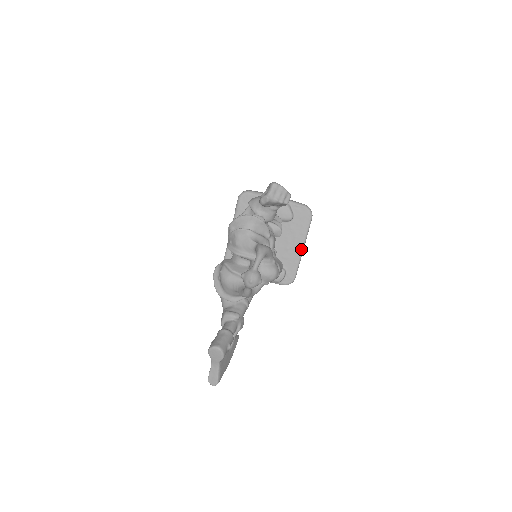
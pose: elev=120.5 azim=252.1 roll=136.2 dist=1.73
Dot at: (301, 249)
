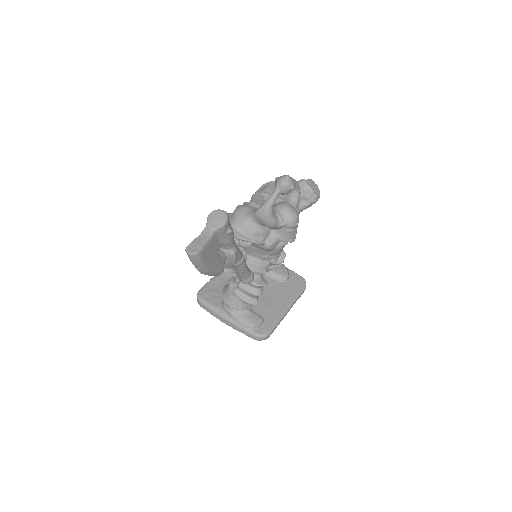
Dot at: (287, 308)
